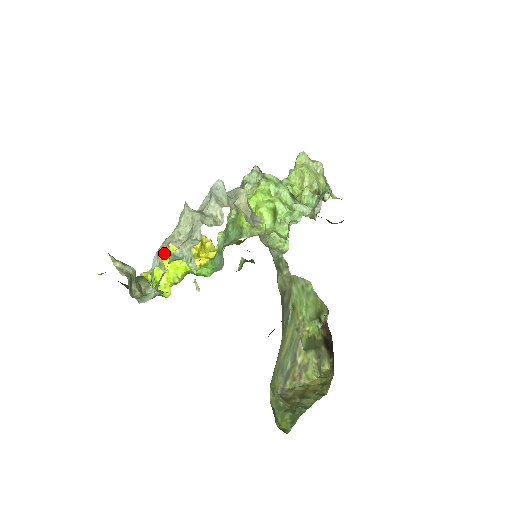
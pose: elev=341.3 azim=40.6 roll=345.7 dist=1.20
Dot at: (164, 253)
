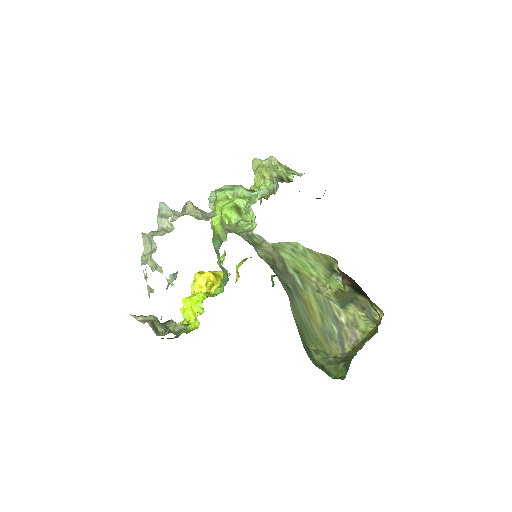
Dot at: (145, 278)
